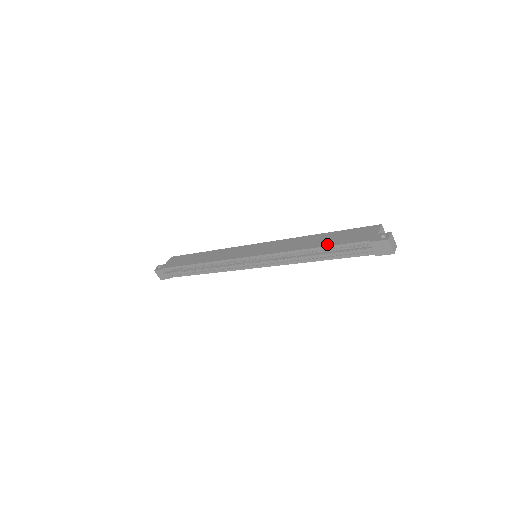
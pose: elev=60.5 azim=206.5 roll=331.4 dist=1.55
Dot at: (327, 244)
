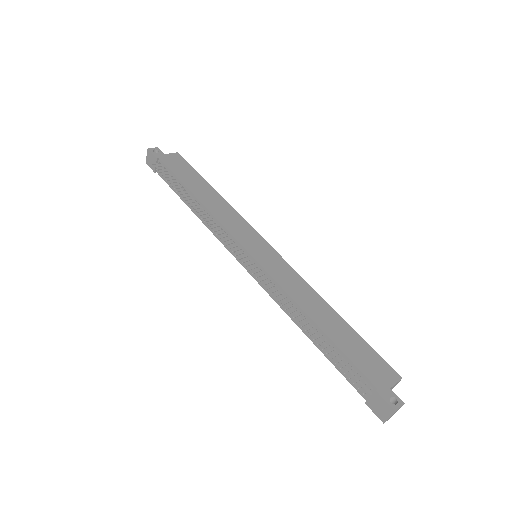
Dot at: (334, 338)
